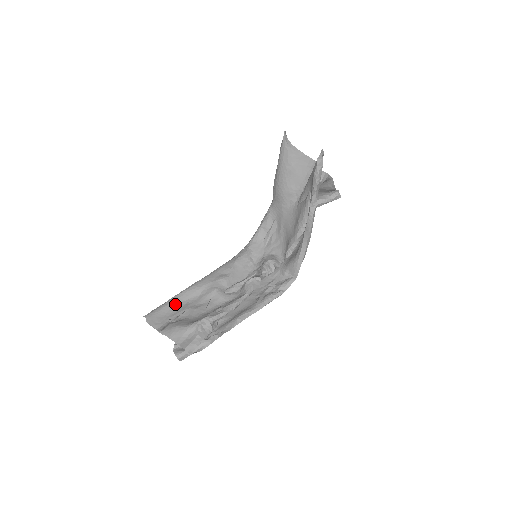
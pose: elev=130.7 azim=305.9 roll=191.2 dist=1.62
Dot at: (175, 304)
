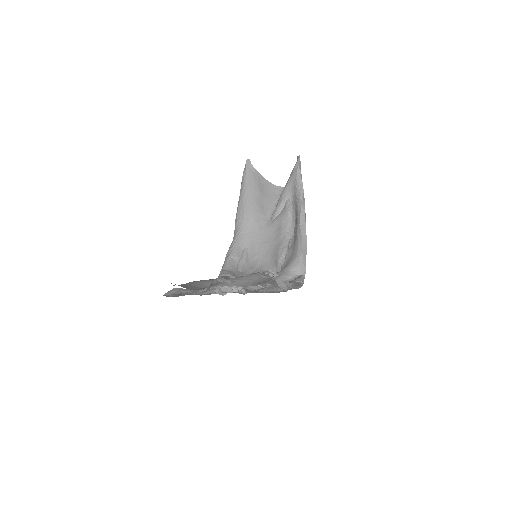
Dot at: (192, 286)
